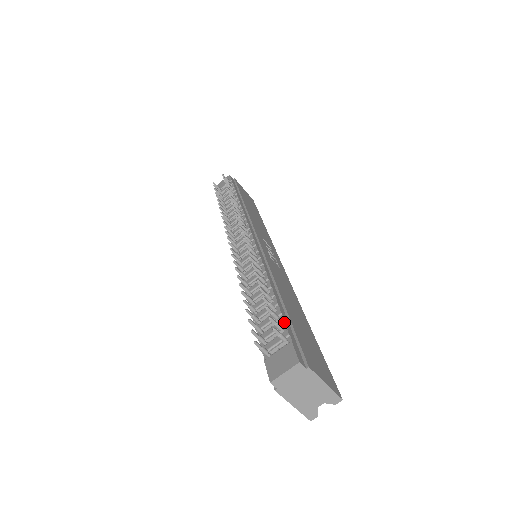
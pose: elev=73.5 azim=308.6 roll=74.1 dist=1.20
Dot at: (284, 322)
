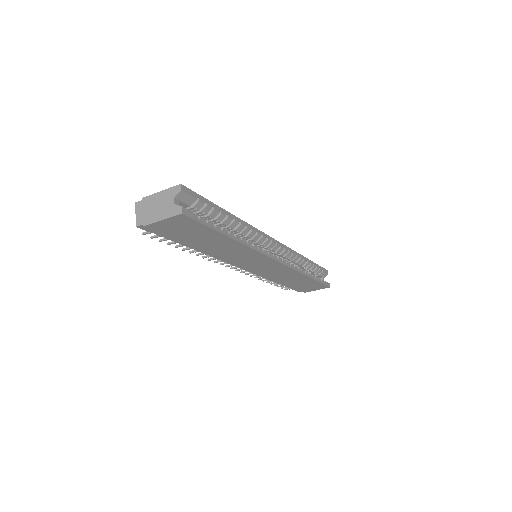
Dot at: occluded
